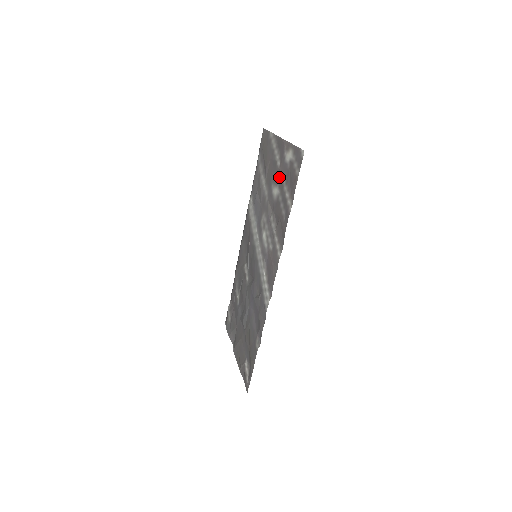
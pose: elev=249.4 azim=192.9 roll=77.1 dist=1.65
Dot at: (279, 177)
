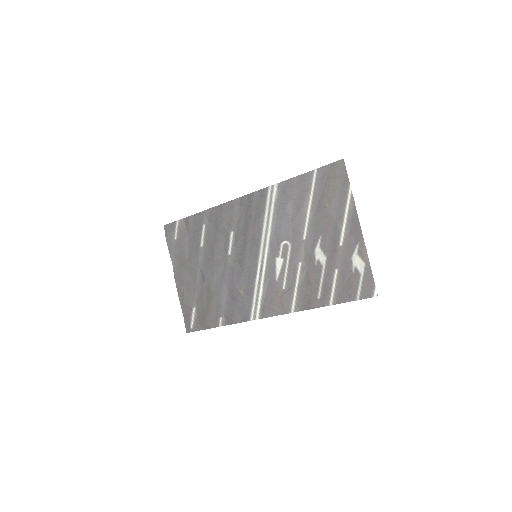
Dot at: (334, 255)
